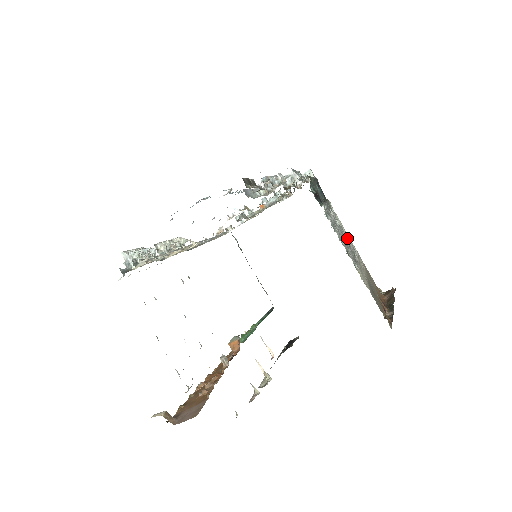
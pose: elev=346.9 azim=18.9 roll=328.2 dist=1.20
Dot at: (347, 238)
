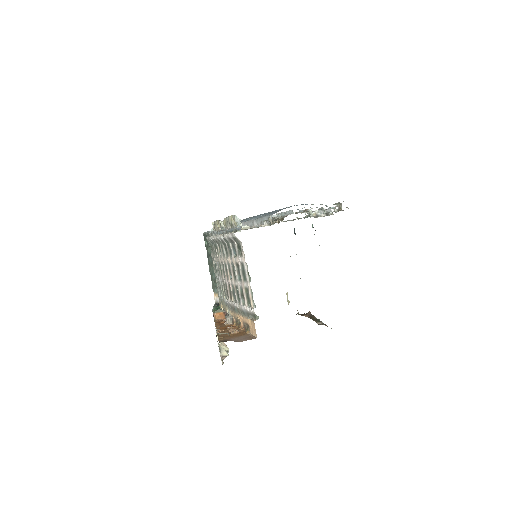
Dot at: occluded
